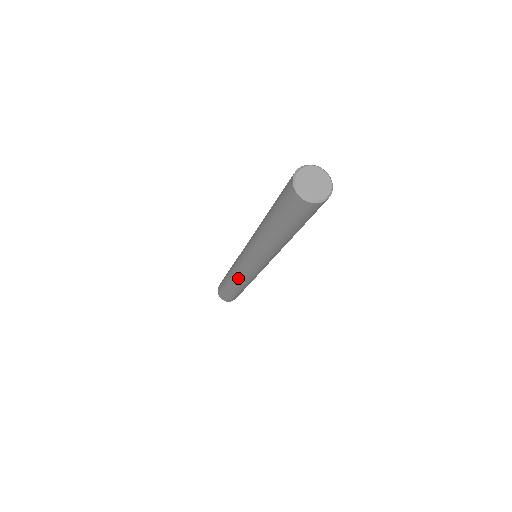
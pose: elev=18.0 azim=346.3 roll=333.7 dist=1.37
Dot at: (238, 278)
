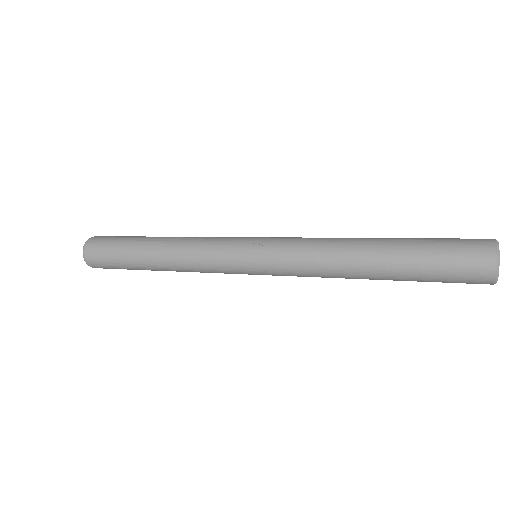
Dot at: (200, 272)
